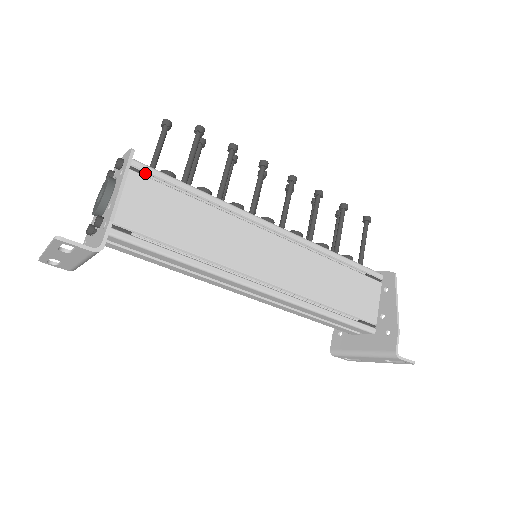
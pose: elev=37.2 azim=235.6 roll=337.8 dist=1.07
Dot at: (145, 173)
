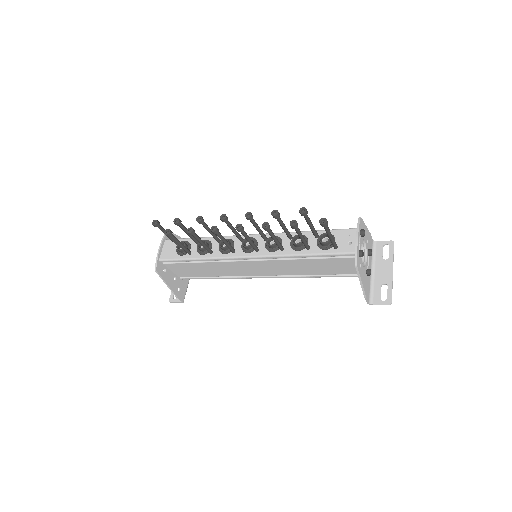
Dot at: (171, 262)
